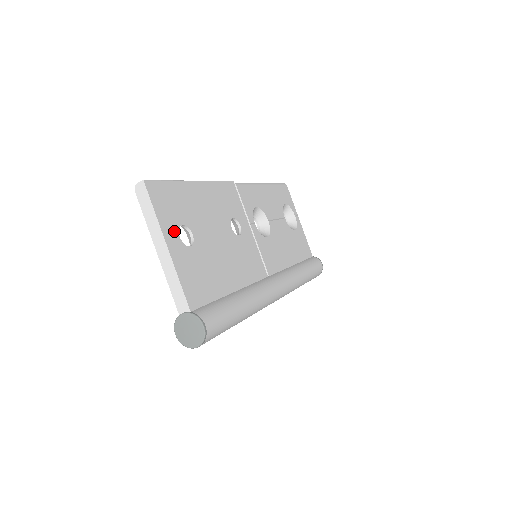
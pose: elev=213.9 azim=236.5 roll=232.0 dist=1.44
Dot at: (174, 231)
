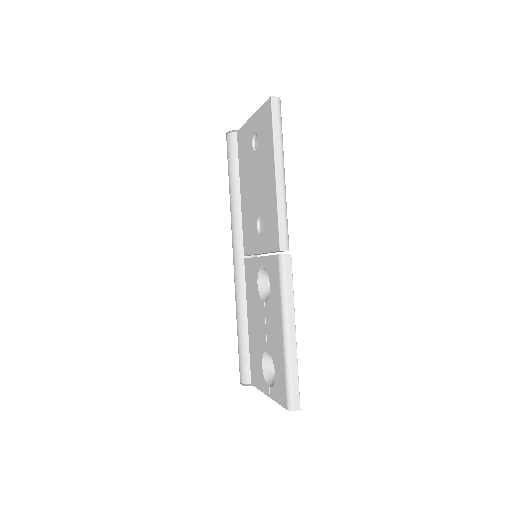
Dot at: occluded
